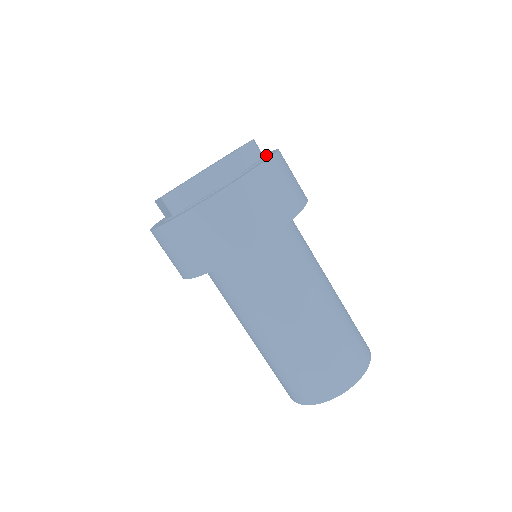
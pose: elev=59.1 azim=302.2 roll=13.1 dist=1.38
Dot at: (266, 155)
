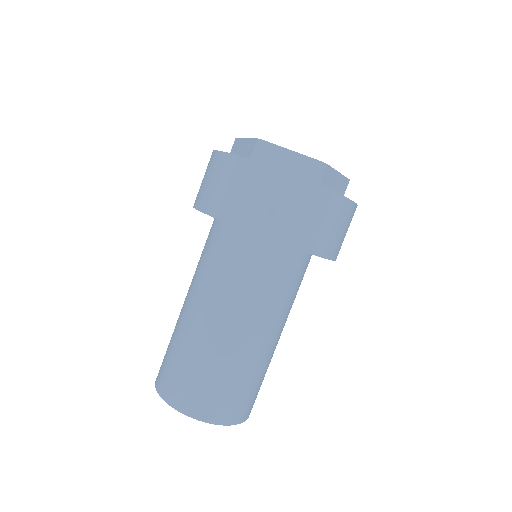
Dot at: occluded
